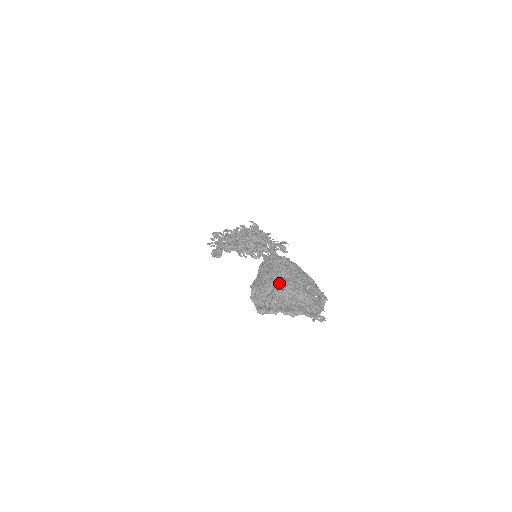
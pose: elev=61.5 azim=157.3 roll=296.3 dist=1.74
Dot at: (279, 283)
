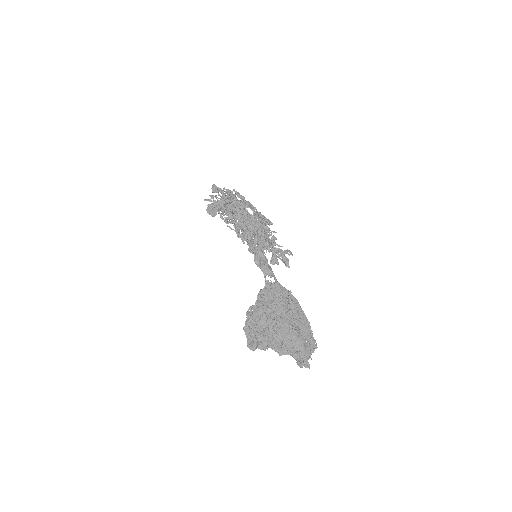
Dot at: (275, 321)
